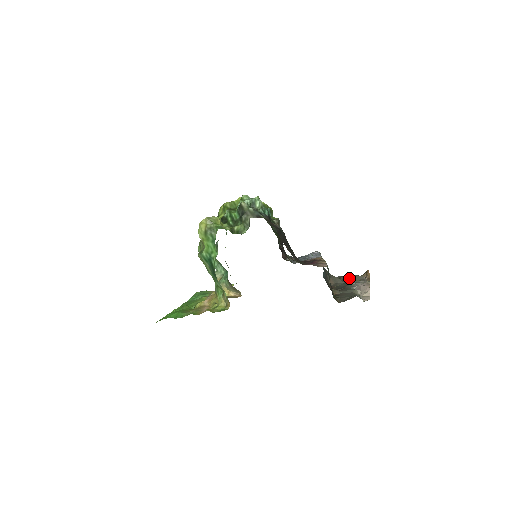
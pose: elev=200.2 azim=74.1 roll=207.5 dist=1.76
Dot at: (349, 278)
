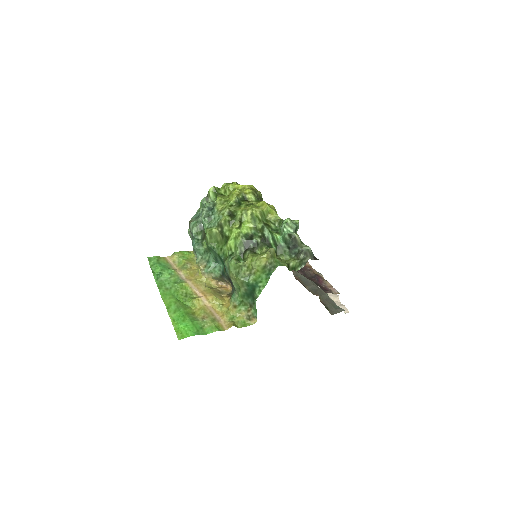
Dot at: occluded
